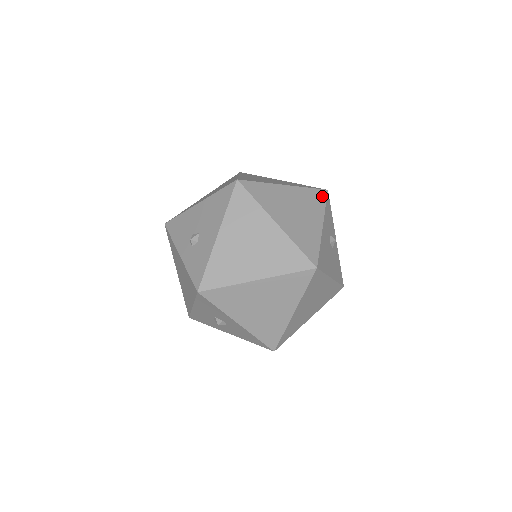
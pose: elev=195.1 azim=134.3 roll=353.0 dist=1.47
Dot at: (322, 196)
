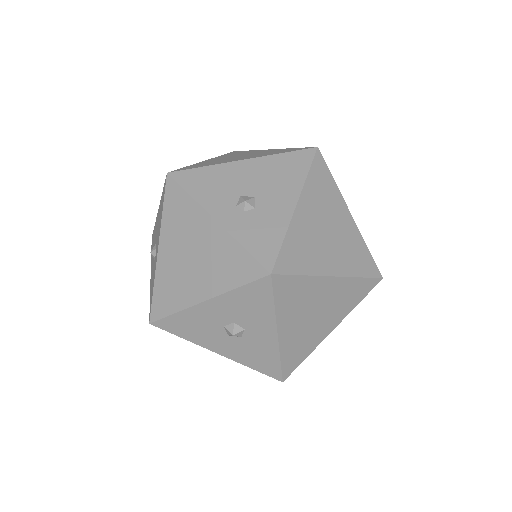
Dot at: occluded
